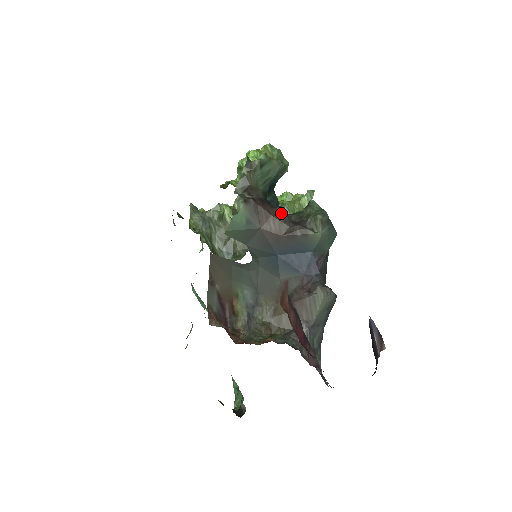
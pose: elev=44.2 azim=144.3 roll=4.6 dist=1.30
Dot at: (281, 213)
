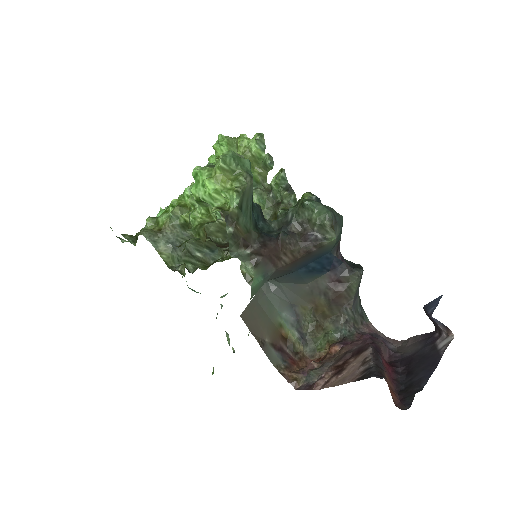
Dot at: (286, 240)
